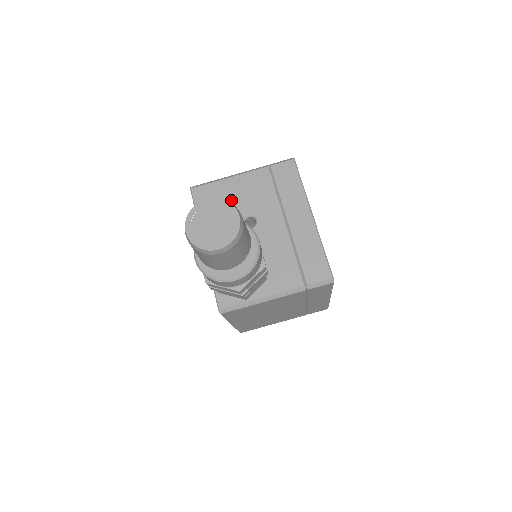
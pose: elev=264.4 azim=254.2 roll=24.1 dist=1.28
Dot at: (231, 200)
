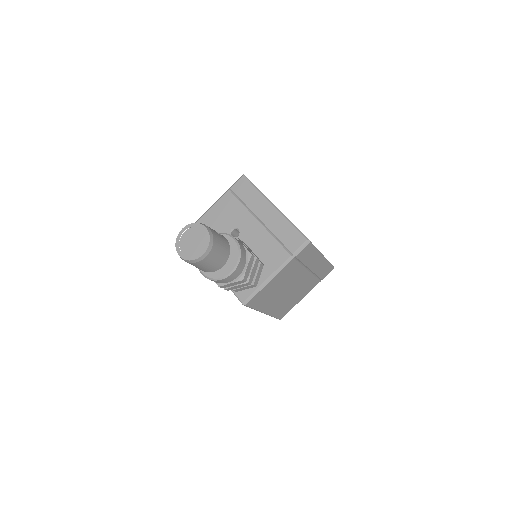
Dot at: (215, 226)
